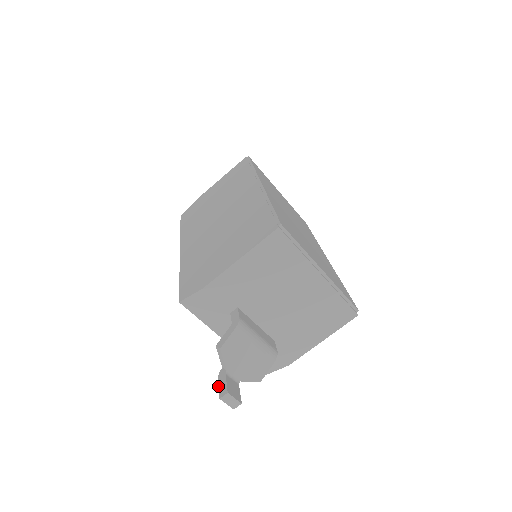
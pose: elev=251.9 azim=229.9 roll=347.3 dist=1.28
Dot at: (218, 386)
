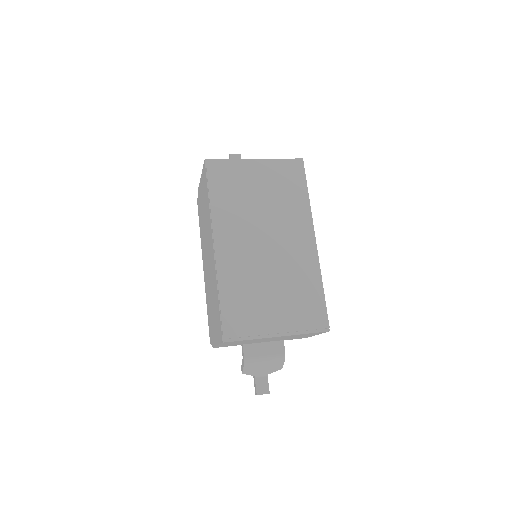
Dot at: (254, 384)
